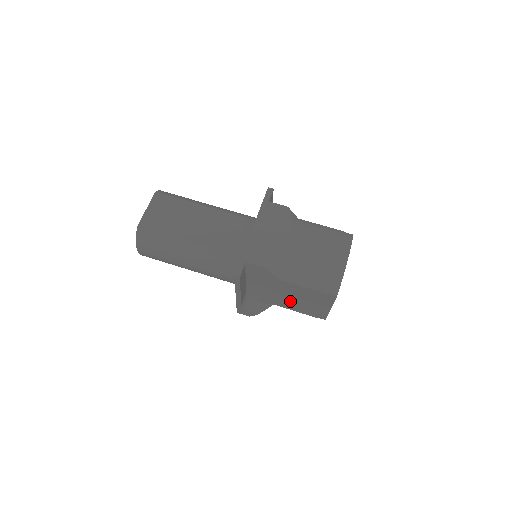
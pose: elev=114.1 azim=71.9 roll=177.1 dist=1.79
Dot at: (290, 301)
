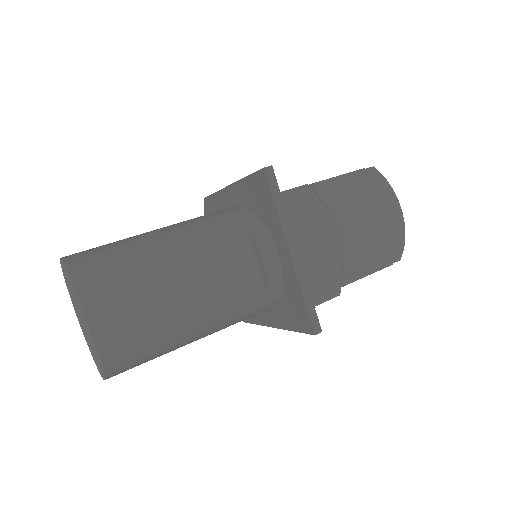
Dot at: occluded
